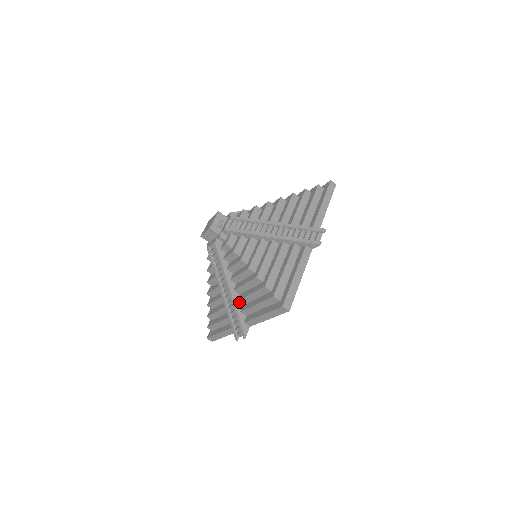
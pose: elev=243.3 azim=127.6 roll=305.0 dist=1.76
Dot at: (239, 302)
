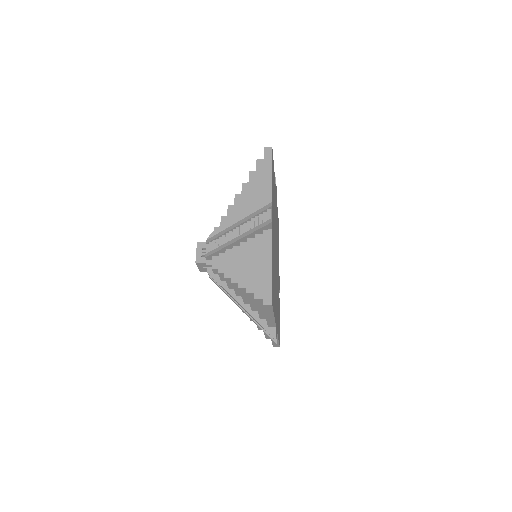
Dot at: (254, 311)
